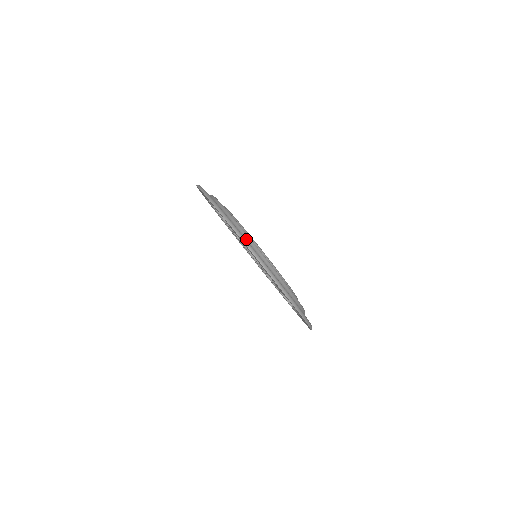
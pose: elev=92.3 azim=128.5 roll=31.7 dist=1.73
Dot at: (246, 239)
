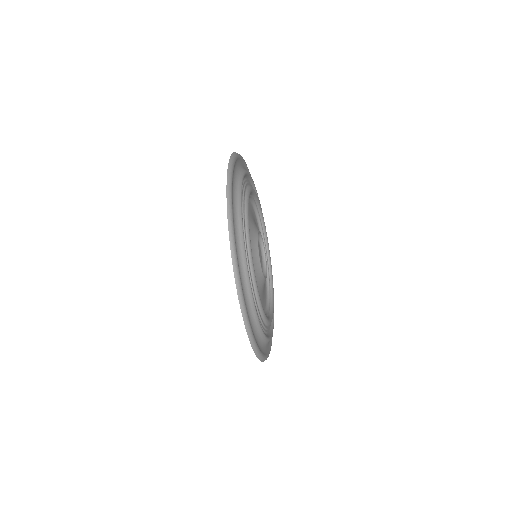
Dot at: (249, 305)
